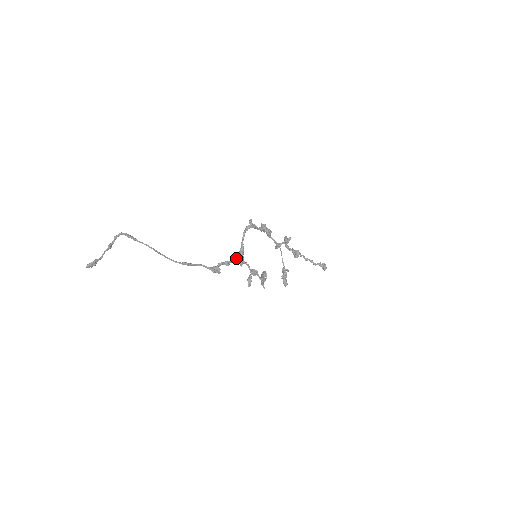
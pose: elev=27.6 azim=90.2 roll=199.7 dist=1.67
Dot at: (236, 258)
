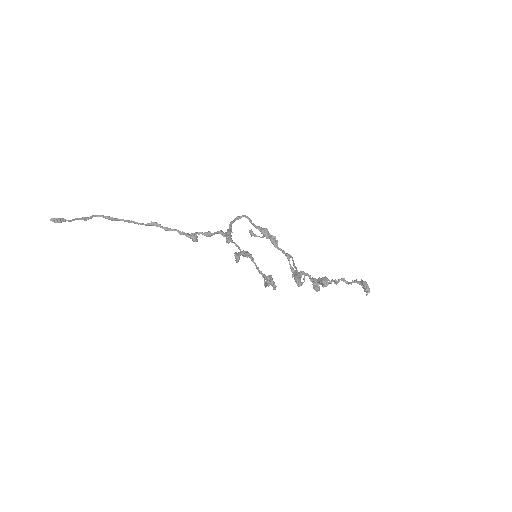
Dot at: (219, 231)
